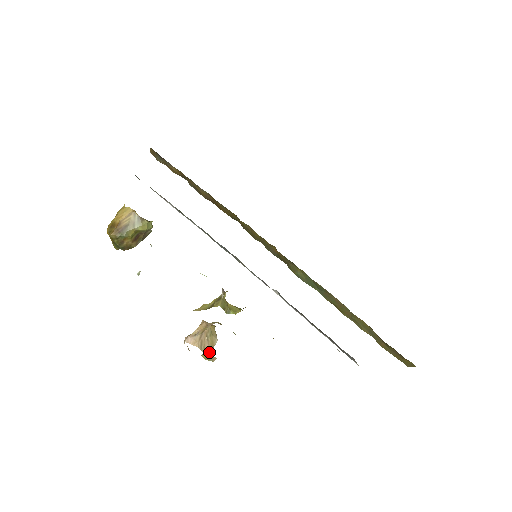
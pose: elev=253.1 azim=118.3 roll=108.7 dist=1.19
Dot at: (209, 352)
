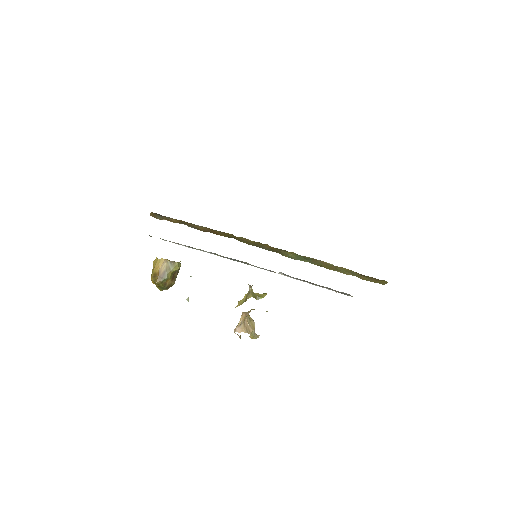
Dot at: (253, 333)
